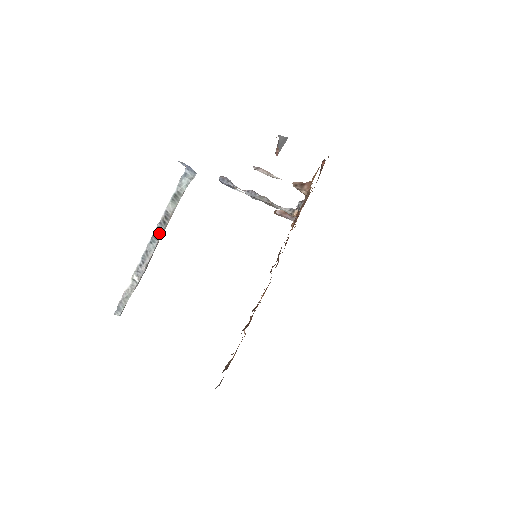
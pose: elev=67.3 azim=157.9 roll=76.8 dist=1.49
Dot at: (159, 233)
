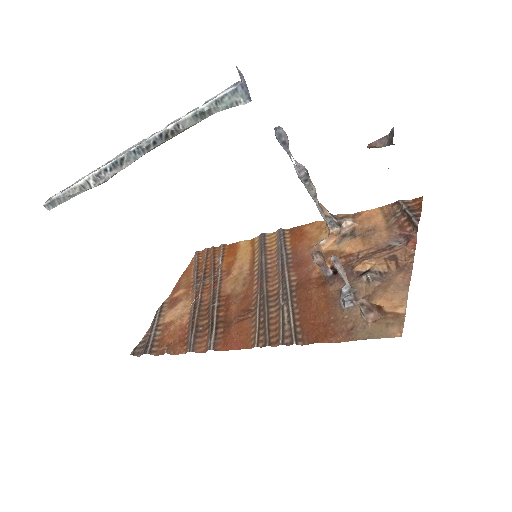
Dot at: (152, 146)
